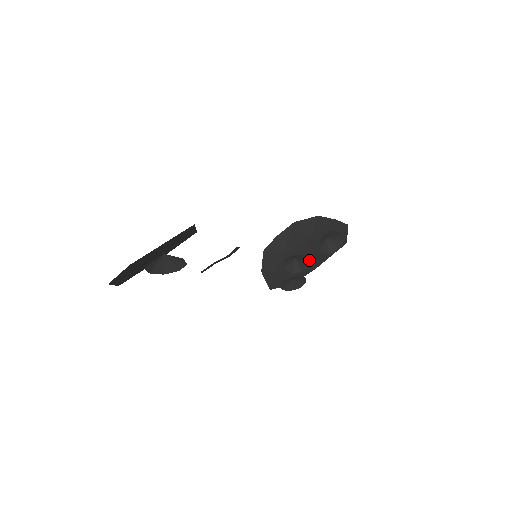
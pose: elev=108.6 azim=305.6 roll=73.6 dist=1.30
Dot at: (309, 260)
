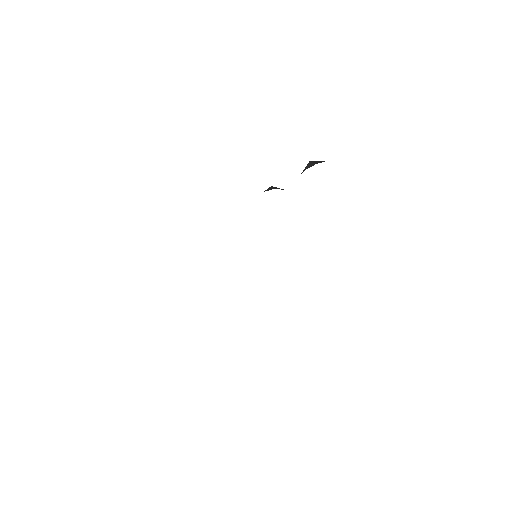
Dot at: occluded
